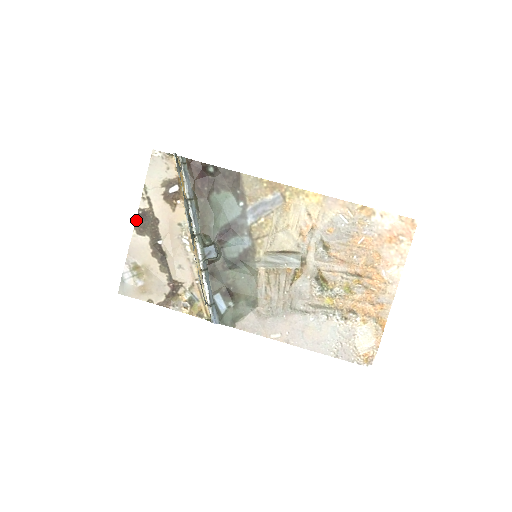
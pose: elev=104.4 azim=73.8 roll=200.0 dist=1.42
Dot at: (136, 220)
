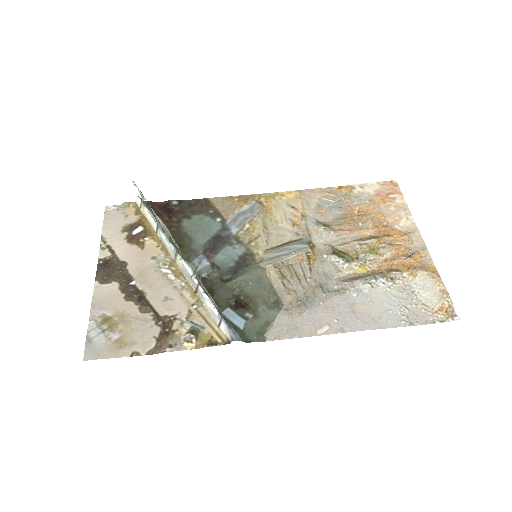
Dot at: (97, 271)
